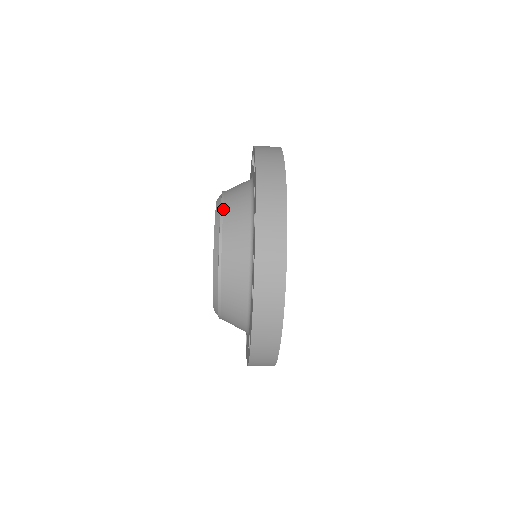
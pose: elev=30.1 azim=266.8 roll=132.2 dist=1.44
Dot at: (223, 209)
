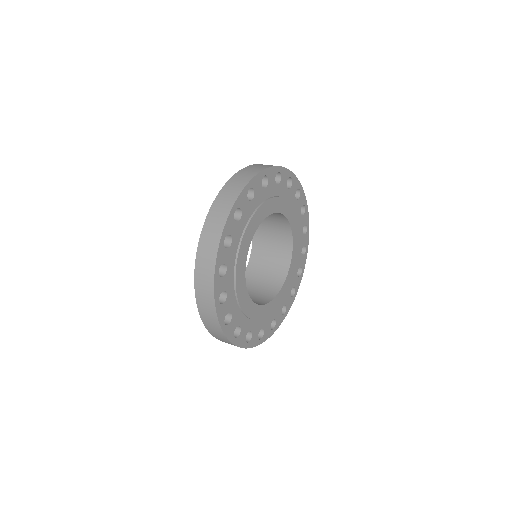
Dot at: occluded
